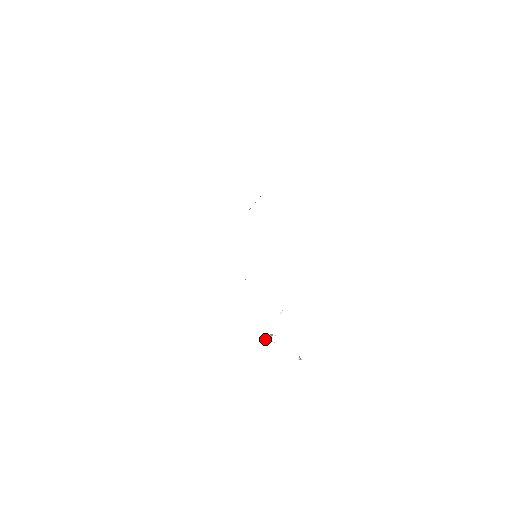
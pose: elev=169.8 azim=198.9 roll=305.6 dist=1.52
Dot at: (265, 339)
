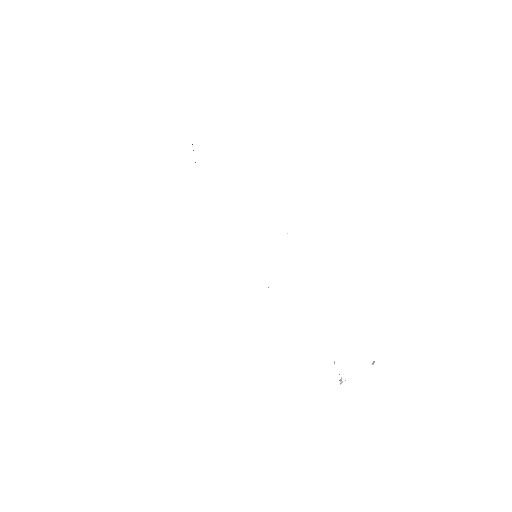
Dot at: occluded
